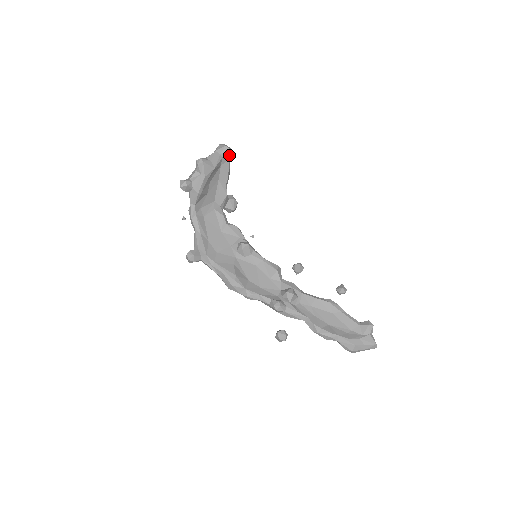
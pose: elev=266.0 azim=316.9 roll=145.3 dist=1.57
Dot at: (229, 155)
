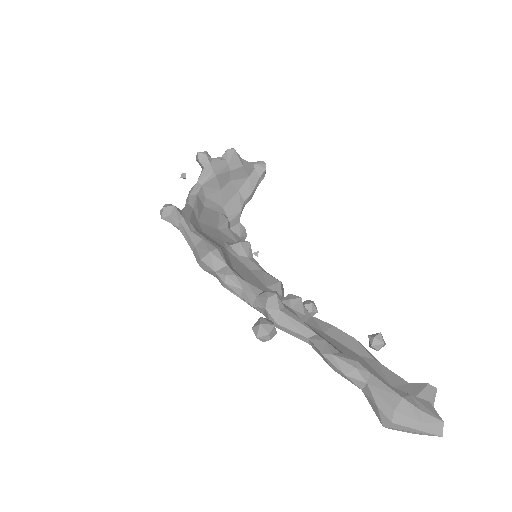
Dot at: (263, 171)
